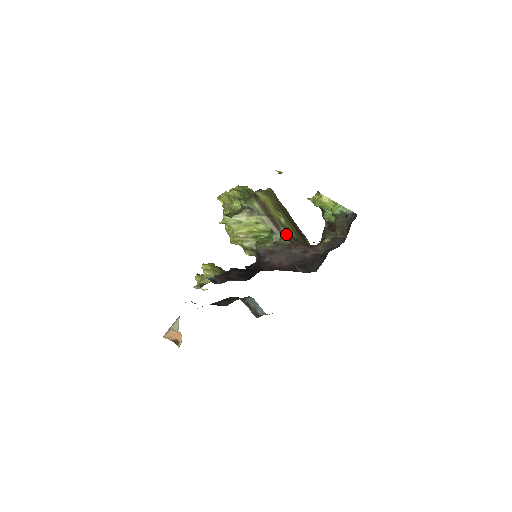
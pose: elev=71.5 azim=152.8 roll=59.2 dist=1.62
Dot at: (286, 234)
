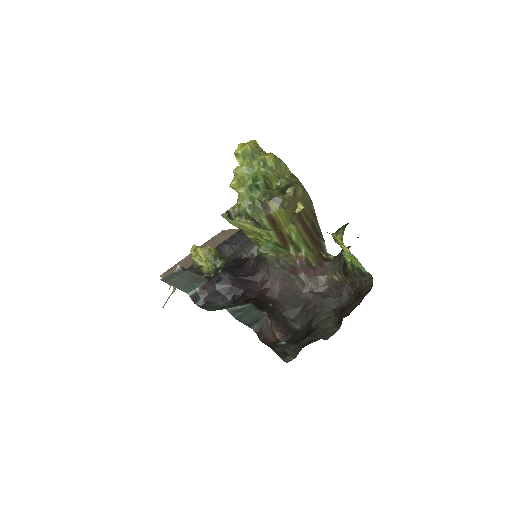
Dot at: (264, 322)
